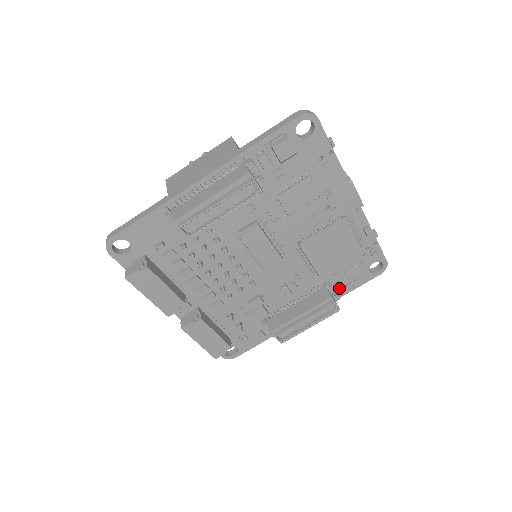
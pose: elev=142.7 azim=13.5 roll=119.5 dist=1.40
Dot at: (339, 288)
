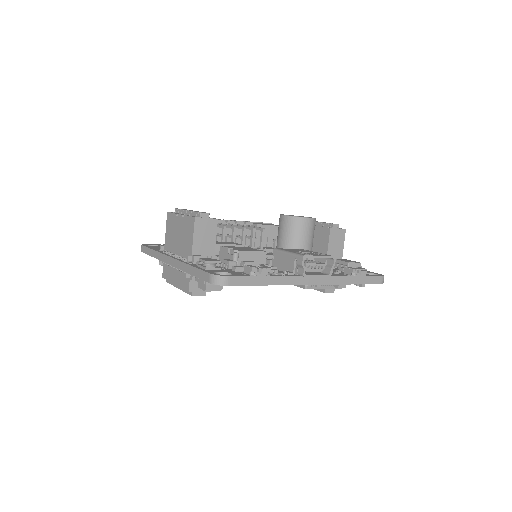
Dot at: occluded
